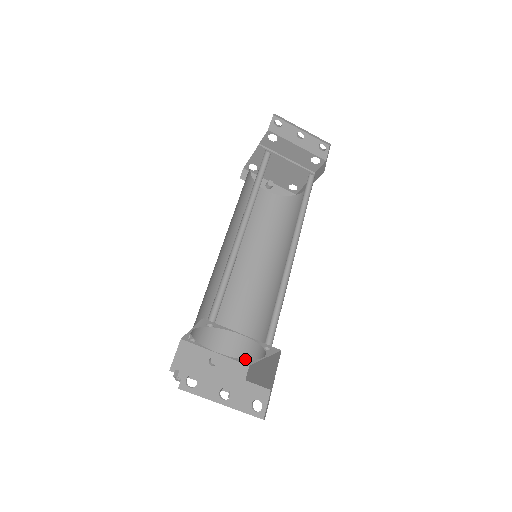
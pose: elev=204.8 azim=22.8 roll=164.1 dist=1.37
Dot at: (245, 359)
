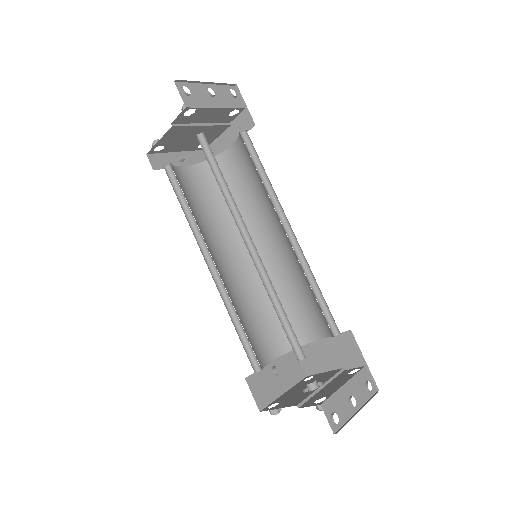
Dot at: occluded
